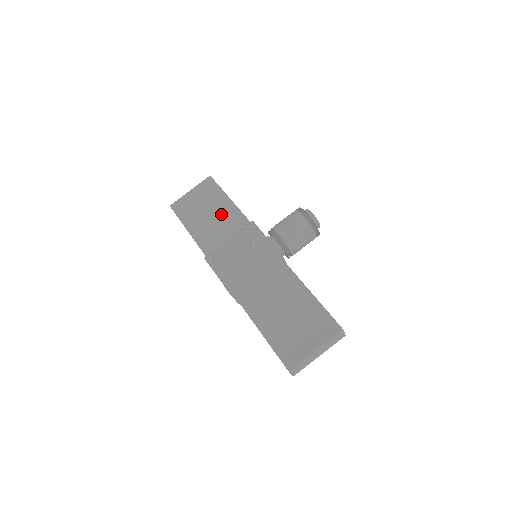
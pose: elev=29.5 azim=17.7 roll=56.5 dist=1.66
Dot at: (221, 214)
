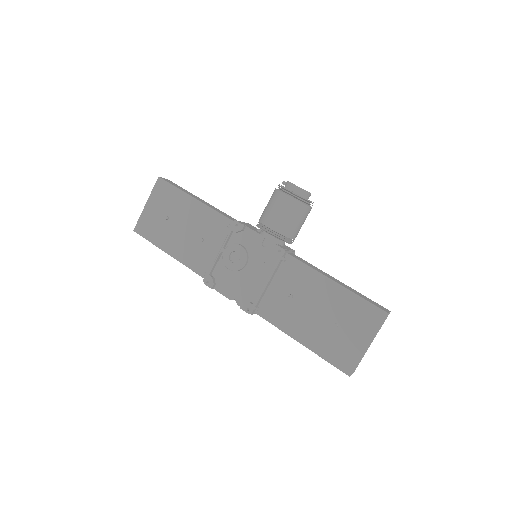
Dot at: (195, 222)
